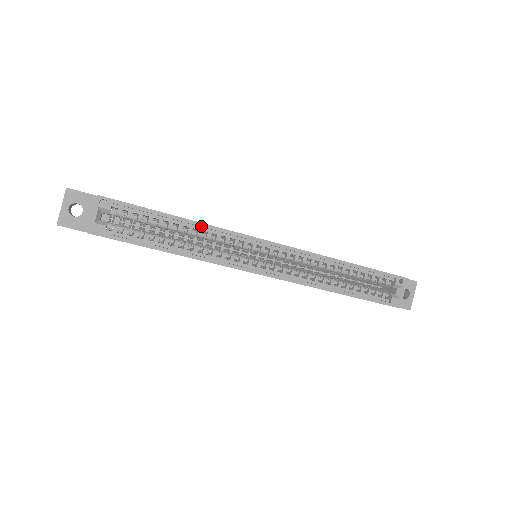
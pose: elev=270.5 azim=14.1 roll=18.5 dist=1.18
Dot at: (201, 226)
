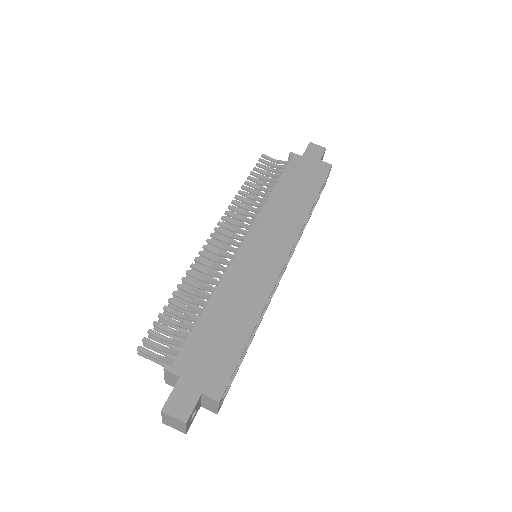
Dot at: occluded
